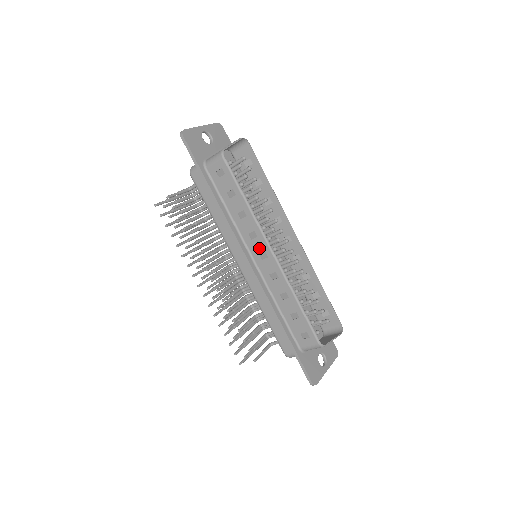
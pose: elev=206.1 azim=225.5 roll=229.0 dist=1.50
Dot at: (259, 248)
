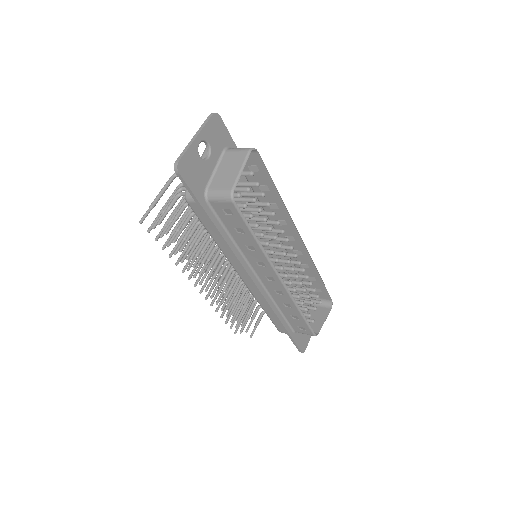
Dot at: (266, 273)
